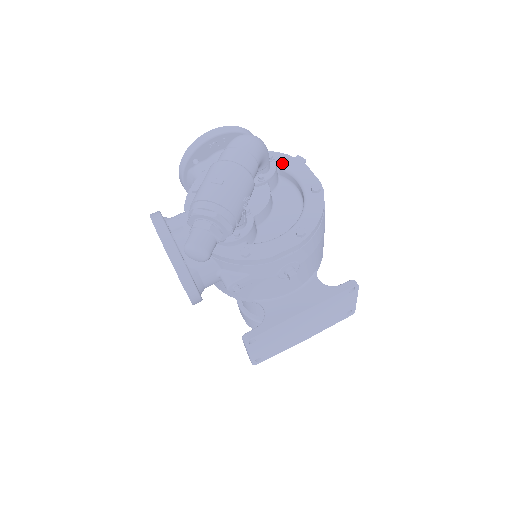
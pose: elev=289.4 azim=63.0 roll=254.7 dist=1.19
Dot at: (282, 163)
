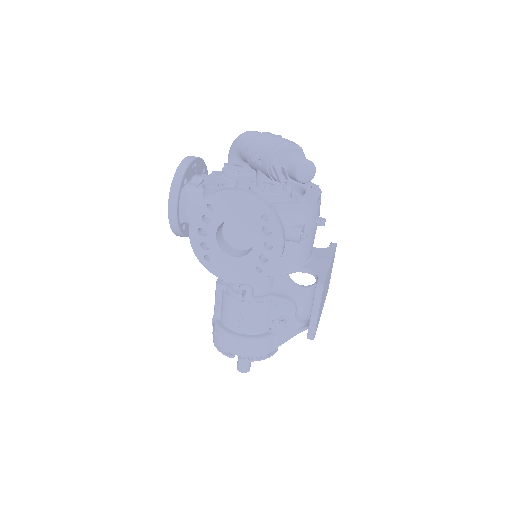
Dot at: occluded
